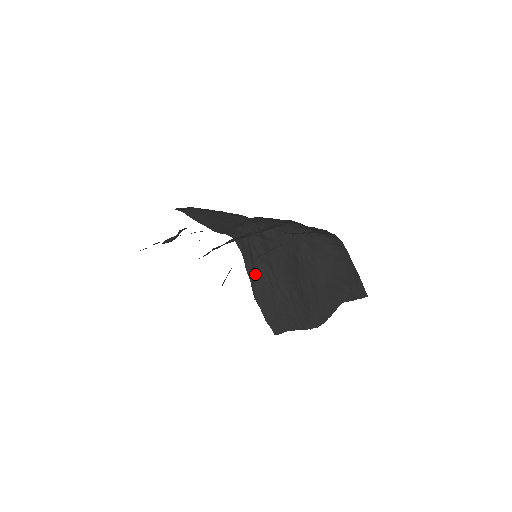
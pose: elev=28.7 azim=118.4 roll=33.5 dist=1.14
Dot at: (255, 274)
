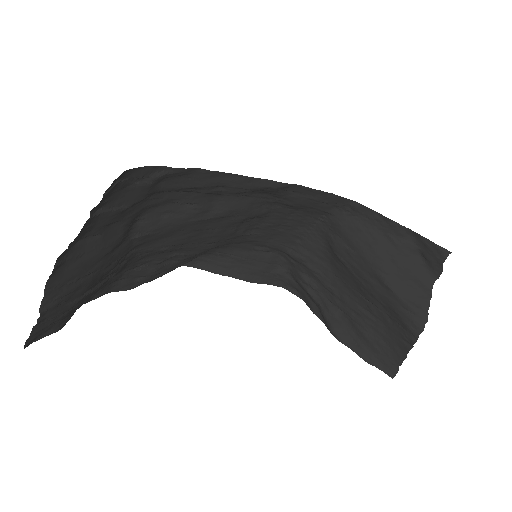
Dot at: (321, 311)
